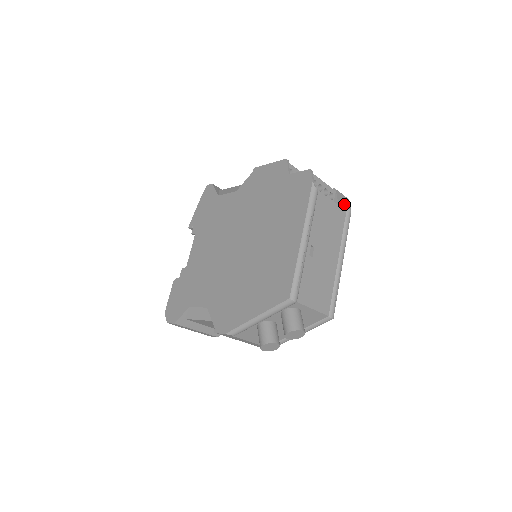
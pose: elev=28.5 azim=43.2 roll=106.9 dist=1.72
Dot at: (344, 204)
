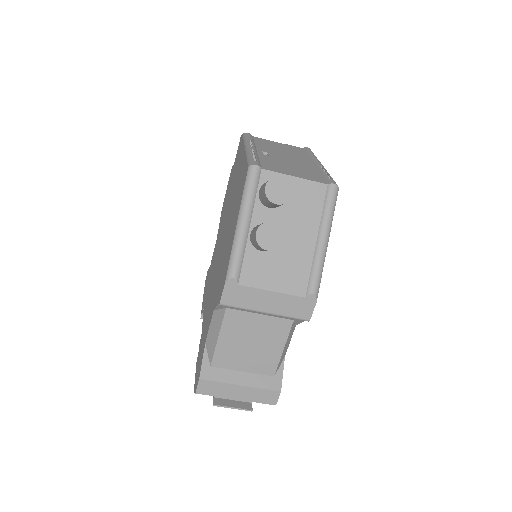
Dot at: occluded
